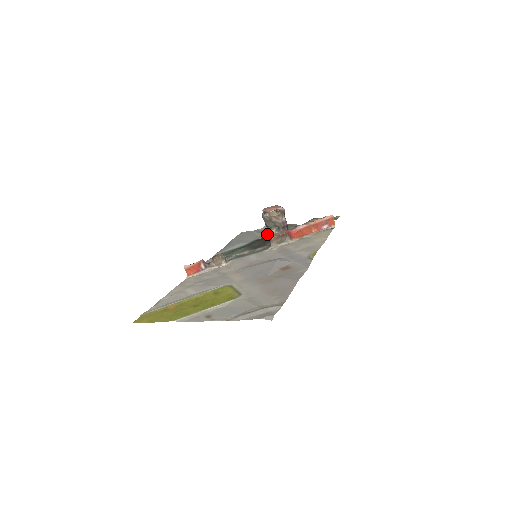
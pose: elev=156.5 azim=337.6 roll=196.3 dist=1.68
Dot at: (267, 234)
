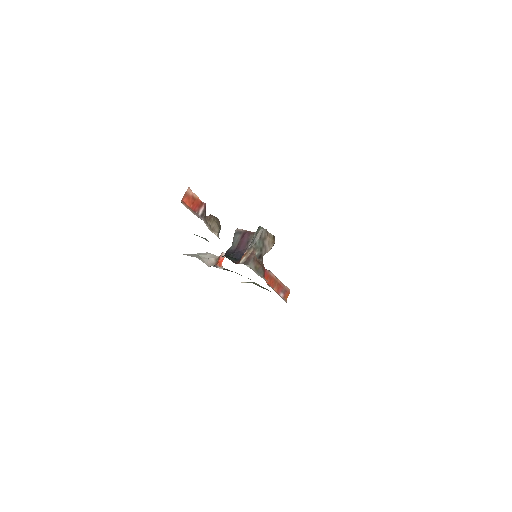
Dot at: (229, 255)
